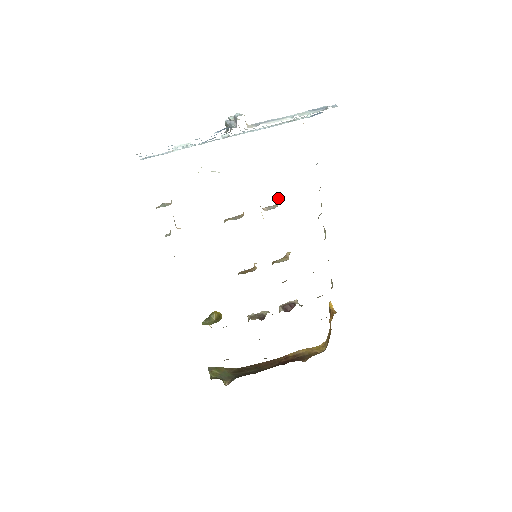
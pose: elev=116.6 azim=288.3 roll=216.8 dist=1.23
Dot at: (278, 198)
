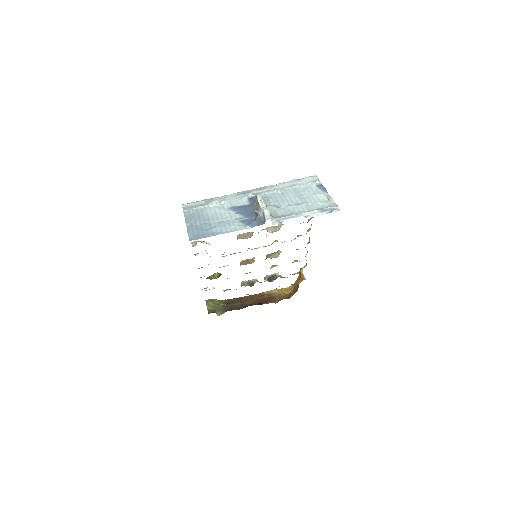
Dot at: (280, 223)
